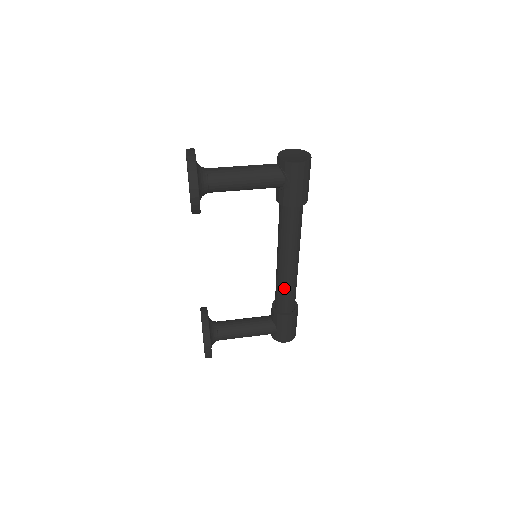
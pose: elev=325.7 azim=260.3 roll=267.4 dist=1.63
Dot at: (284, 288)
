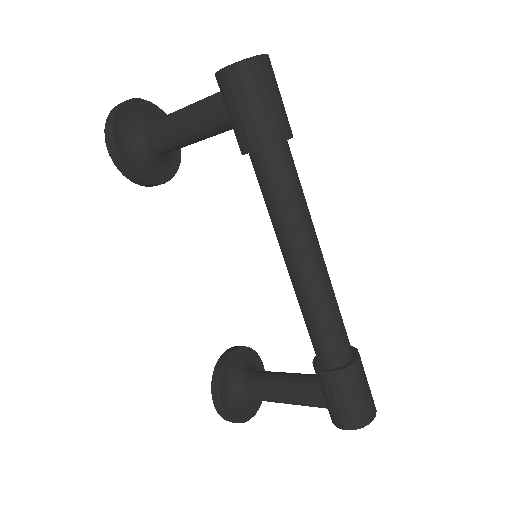
Dot at: (305, 316)
